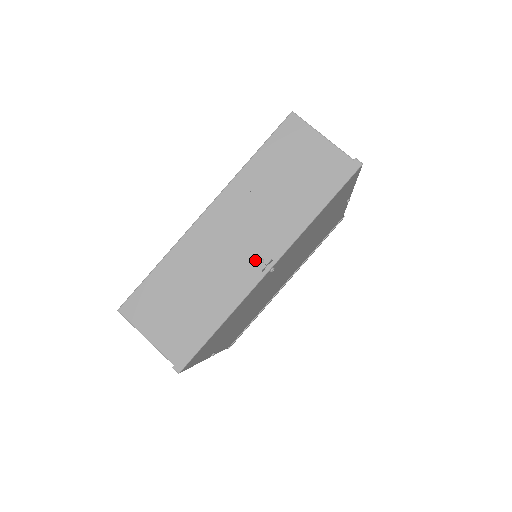
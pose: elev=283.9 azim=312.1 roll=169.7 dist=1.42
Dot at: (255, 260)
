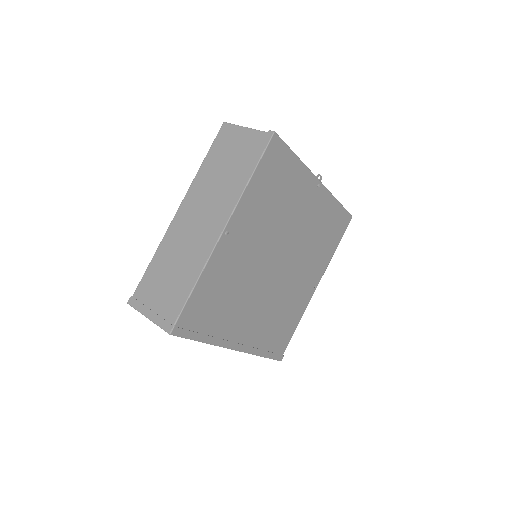
Dot at: occluded
